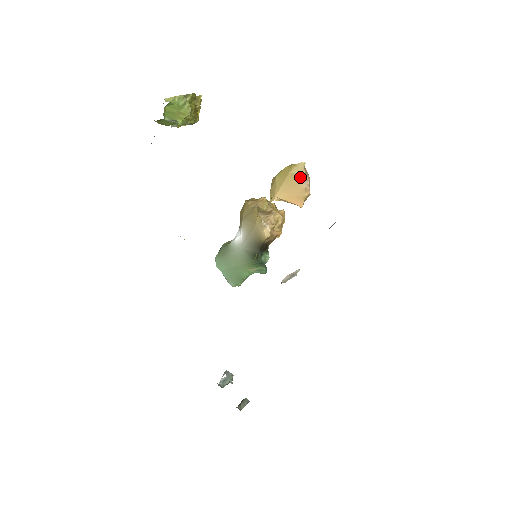
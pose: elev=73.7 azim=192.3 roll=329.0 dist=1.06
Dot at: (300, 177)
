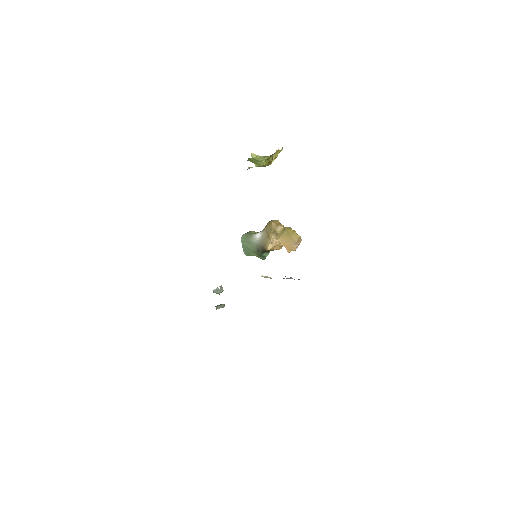
Dot at: (294, 241)
